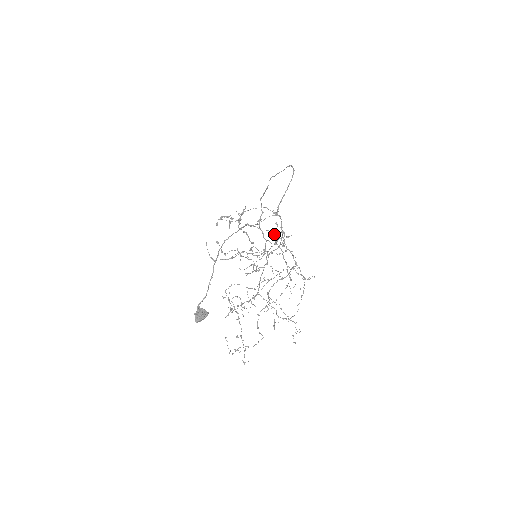
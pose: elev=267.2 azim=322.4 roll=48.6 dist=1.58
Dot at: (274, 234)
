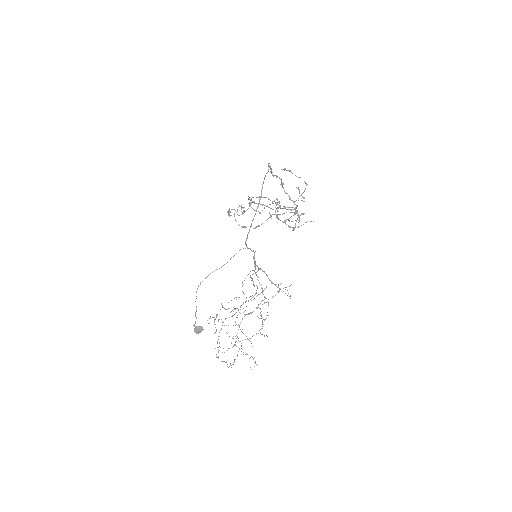
Dot at: occluded
